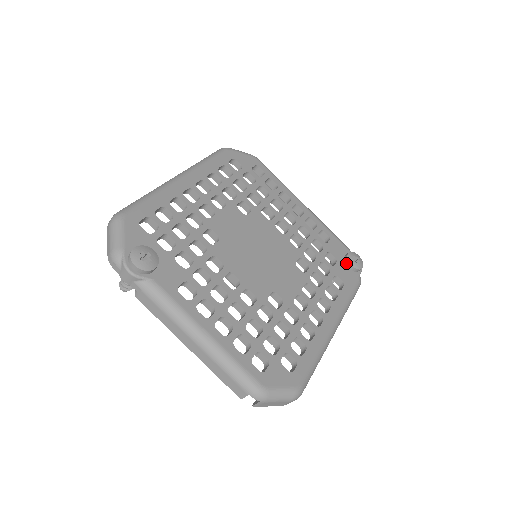
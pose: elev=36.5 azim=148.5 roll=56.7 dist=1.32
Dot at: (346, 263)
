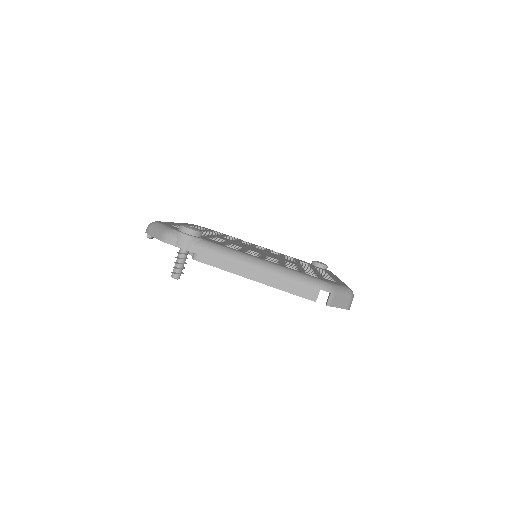
Dot at: (315, 265)
